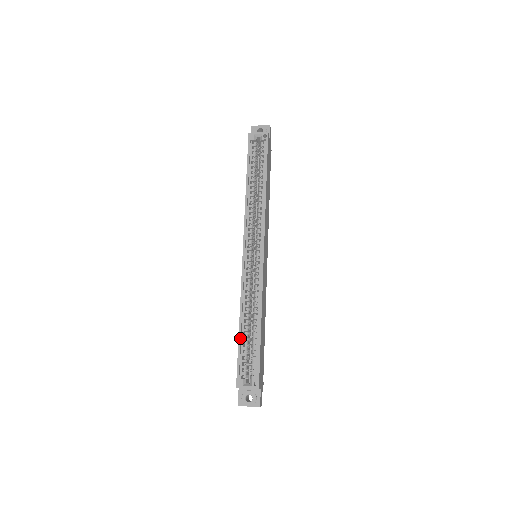
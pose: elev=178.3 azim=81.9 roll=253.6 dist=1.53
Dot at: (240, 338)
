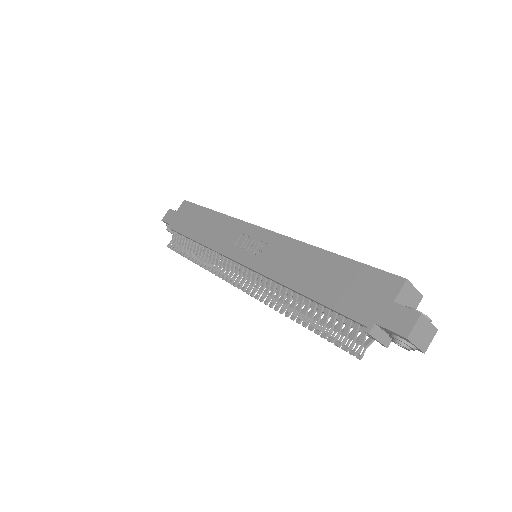
Dot at: (345, 257)
